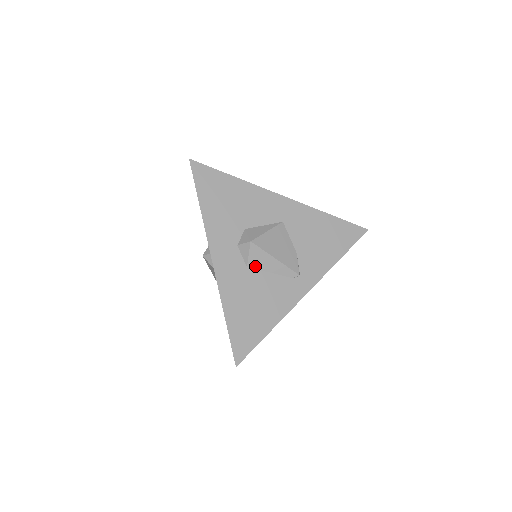
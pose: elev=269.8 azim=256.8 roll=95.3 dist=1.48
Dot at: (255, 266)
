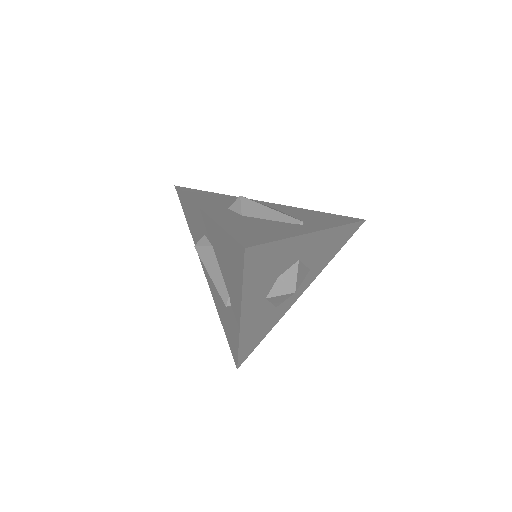
Dot at: (250, 215)
